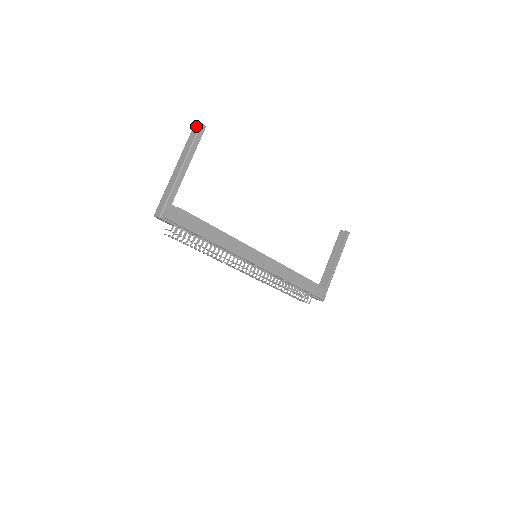
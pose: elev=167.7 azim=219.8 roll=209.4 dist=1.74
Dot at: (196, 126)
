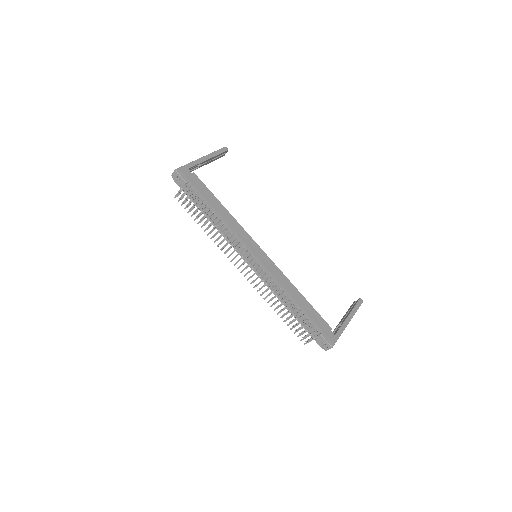
Dot at: occluded
